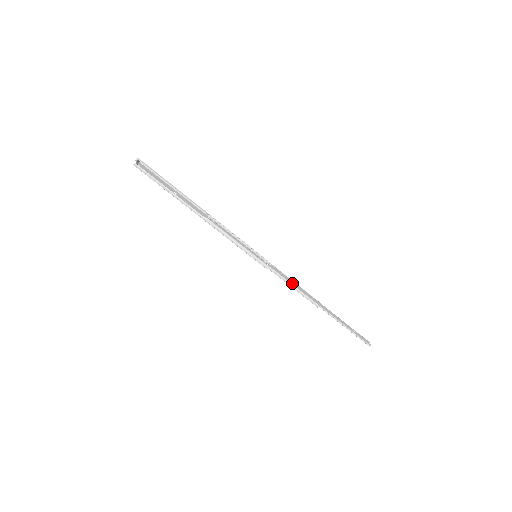
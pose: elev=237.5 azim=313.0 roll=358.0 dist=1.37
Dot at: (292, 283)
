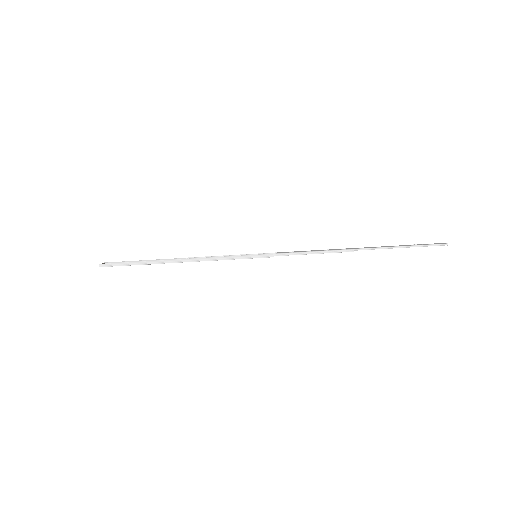
Dot at: (309, 251)
